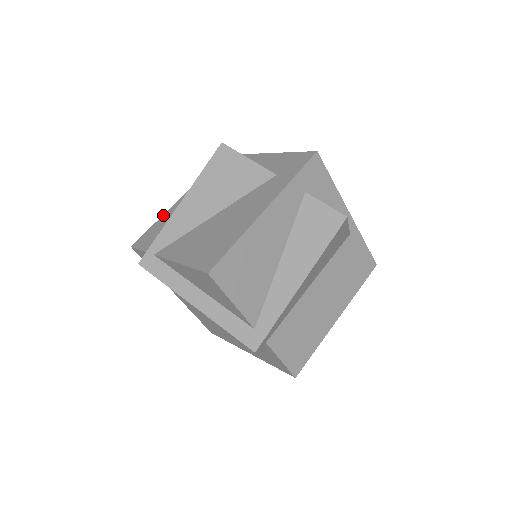
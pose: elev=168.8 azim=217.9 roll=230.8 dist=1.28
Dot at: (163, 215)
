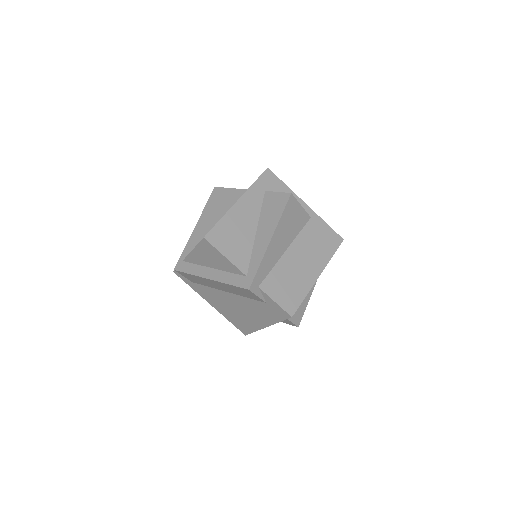
Dot at: occluded
